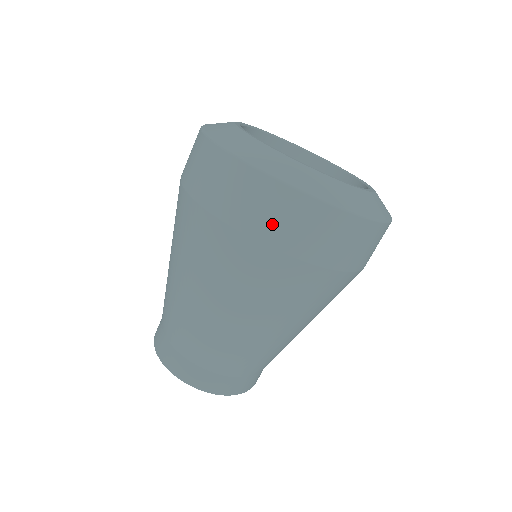
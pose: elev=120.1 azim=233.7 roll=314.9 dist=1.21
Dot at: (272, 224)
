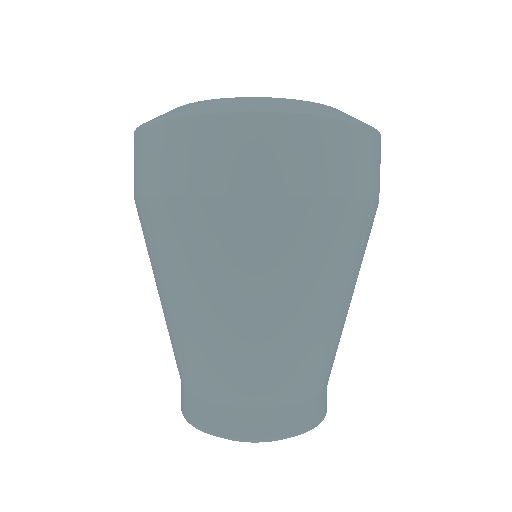
Dot at: (300, 167)
